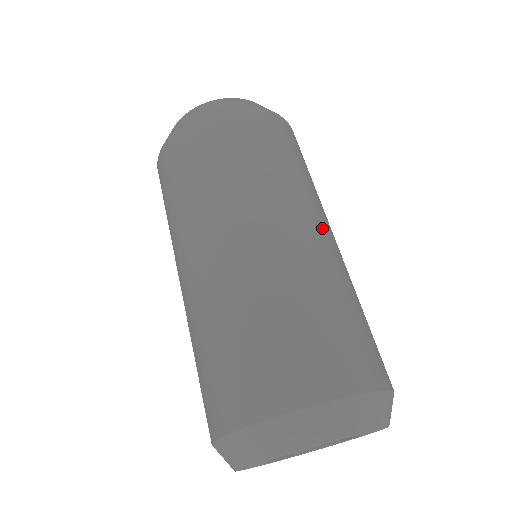
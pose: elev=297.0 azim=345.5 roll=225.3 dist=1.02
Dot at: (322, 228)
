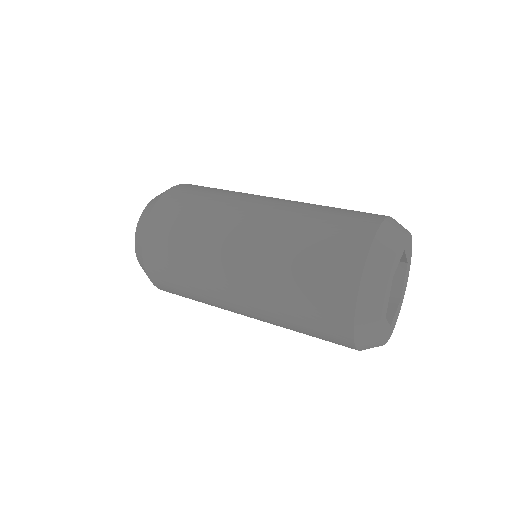
Dot at: occluded
